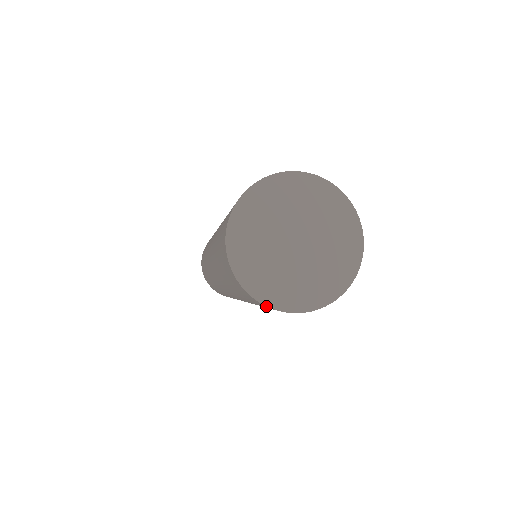
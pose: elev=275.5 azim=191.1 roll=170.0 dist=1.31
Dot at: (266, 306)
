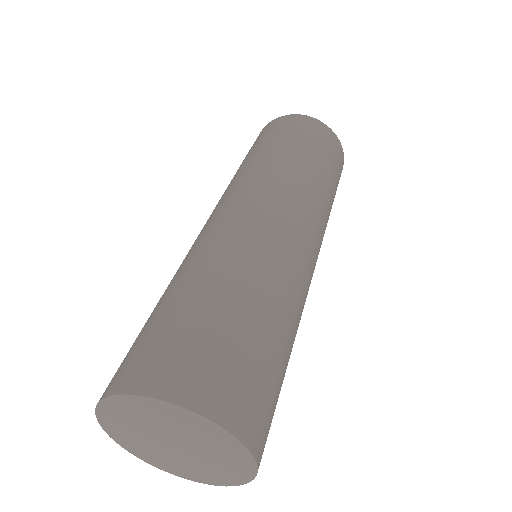
Dot at: (162, 468)
